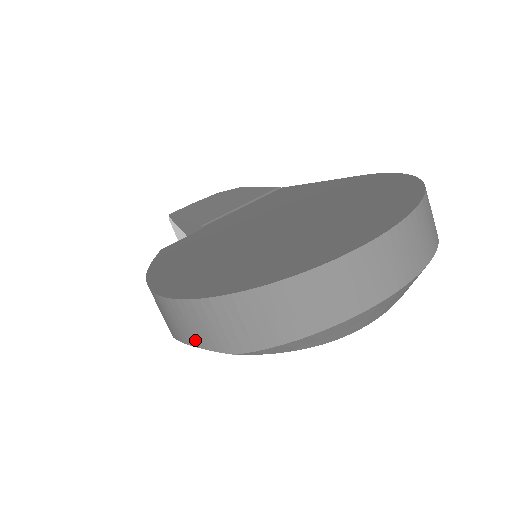
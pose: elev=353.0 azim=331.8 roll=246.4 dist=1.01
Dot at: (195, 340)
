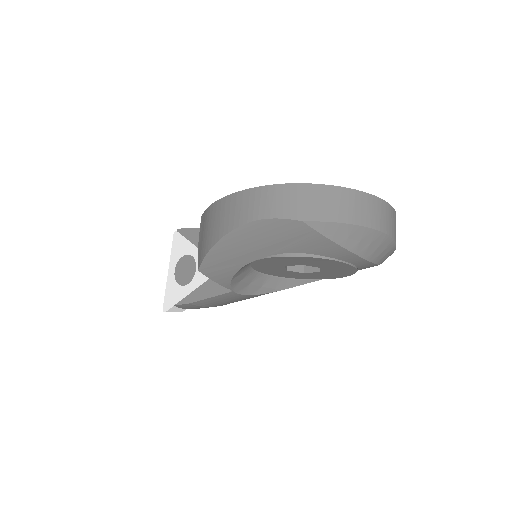
Dot at: (274, 212)
